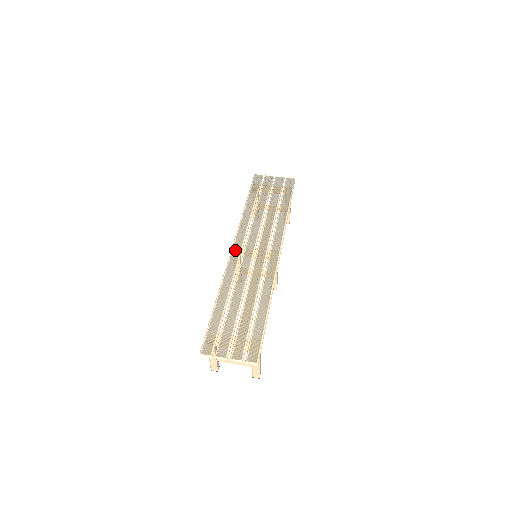
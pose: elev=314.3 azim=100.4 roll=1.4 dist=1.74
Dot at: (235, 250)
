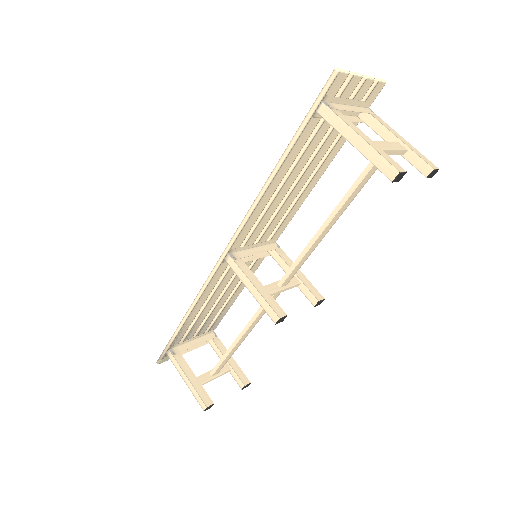
Dot at: occluded
